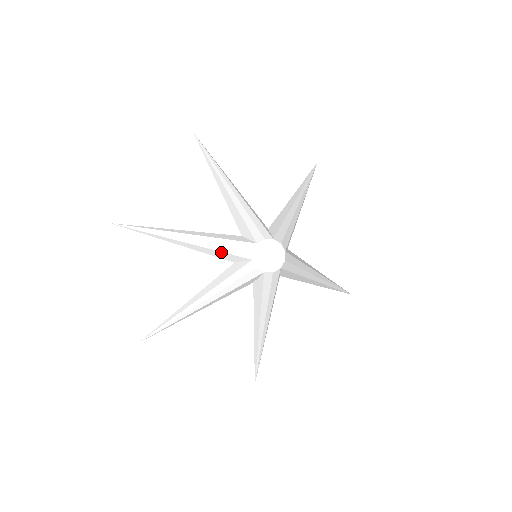
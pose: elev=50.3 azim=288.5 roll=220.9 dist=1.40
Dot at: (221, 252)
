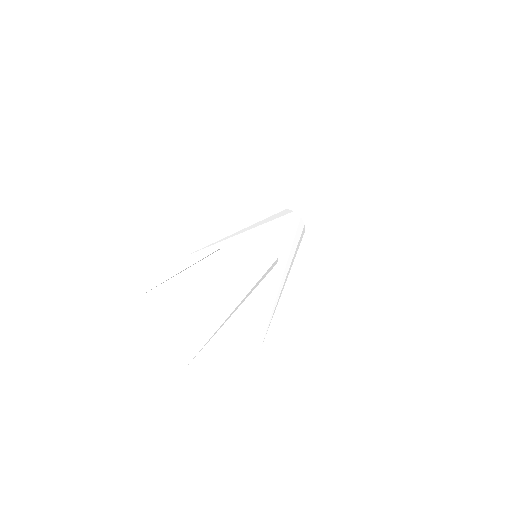
Dot at: (240, 250)
